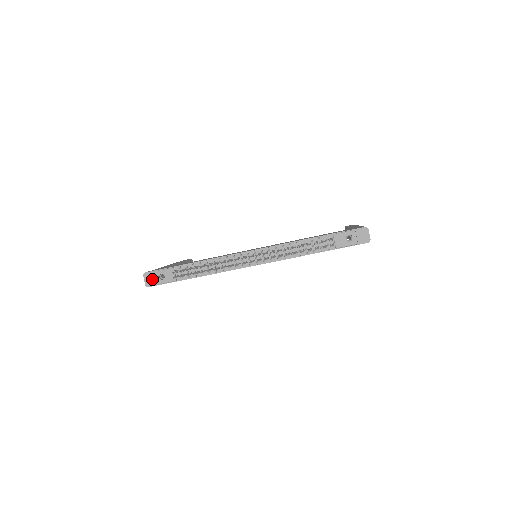
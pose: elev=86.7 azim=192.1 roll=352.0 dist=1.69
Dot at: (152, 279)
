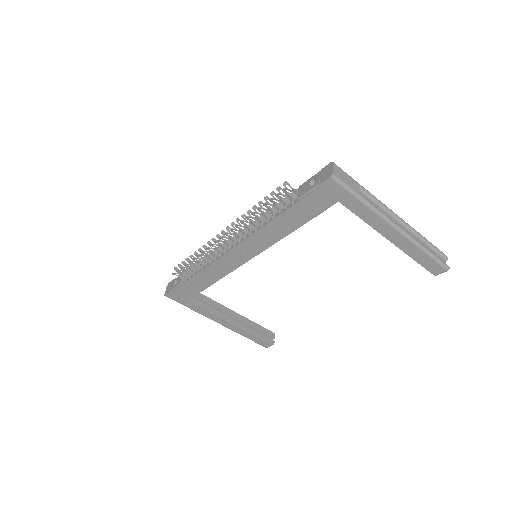
Dot at: (170, 287)
